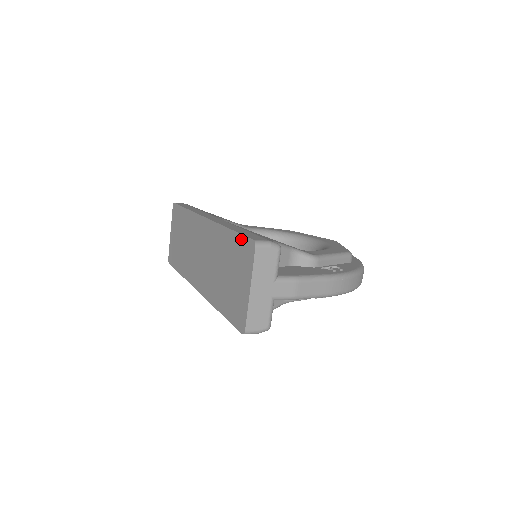
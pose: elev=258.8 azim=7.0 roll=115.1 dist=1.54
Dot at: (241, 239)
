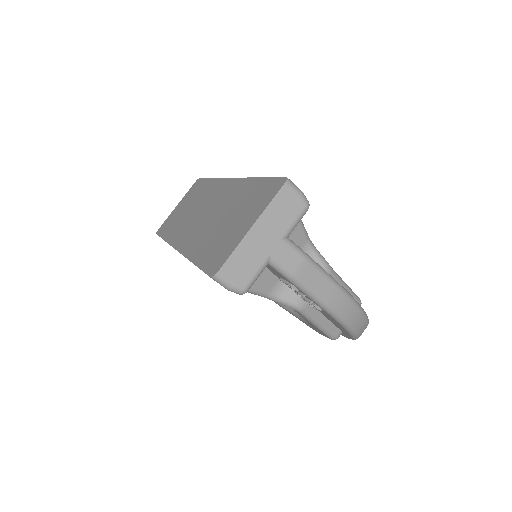
Dot at: (268, 181)
